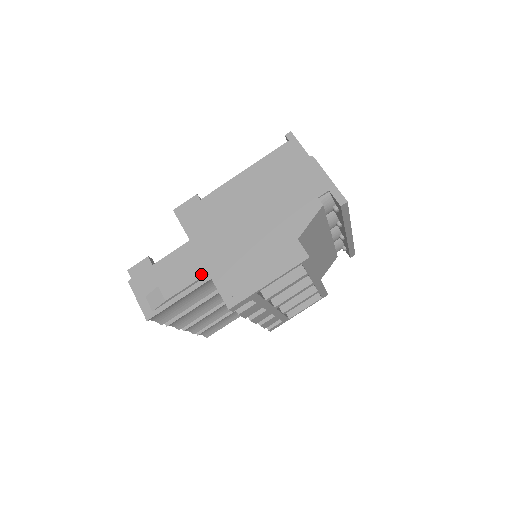
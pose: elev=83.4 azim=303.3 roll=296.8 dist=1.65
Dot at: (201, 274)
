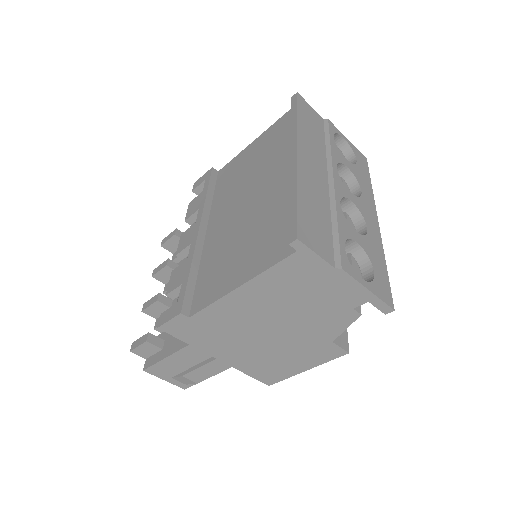
Dot at: (226, 367)
